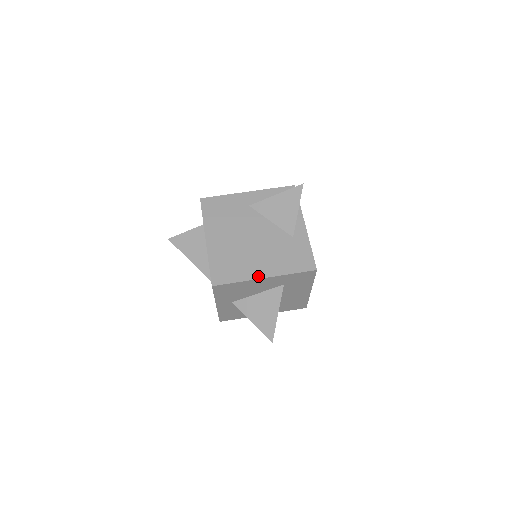
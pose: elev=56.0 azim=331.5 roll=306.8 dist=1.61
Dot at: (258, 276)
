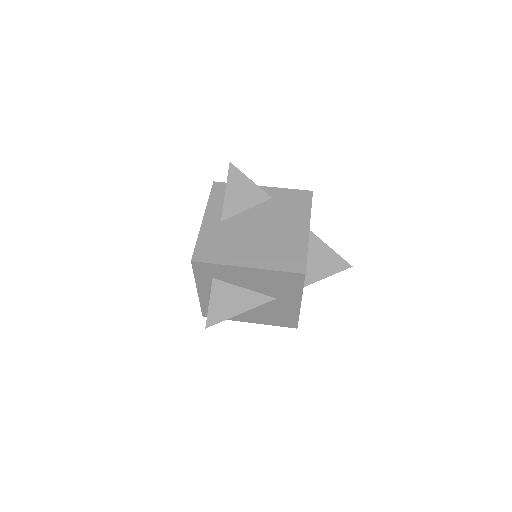
Dot at: (306, 234)
